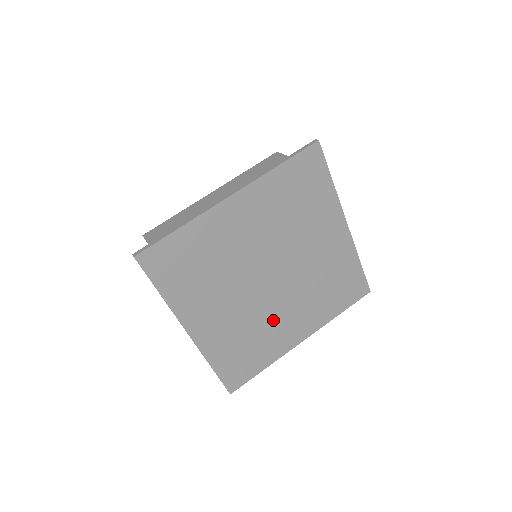
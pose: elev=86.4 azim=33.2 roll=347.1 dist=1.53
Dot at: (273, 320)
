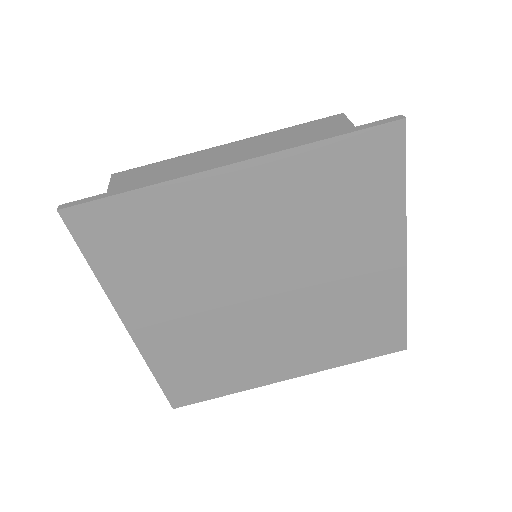
Dot at: (254, 345)
